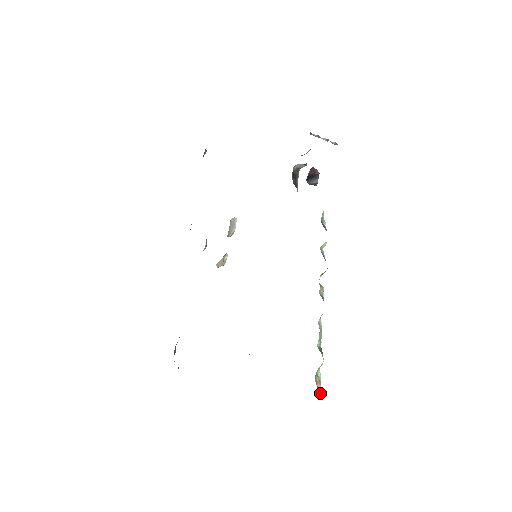
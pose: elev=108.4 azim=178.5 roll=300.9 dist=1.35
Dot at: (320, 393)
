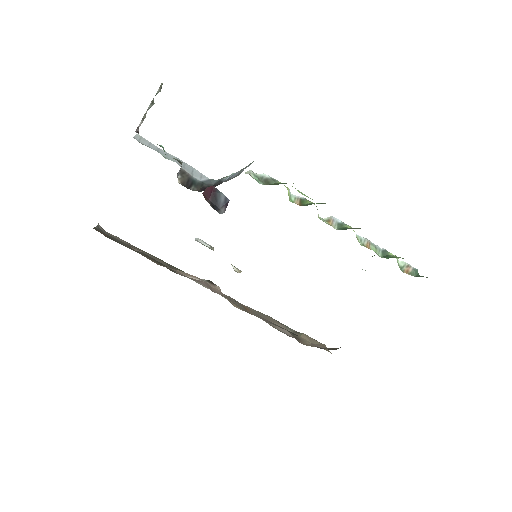
Dot at: (417, 272)
